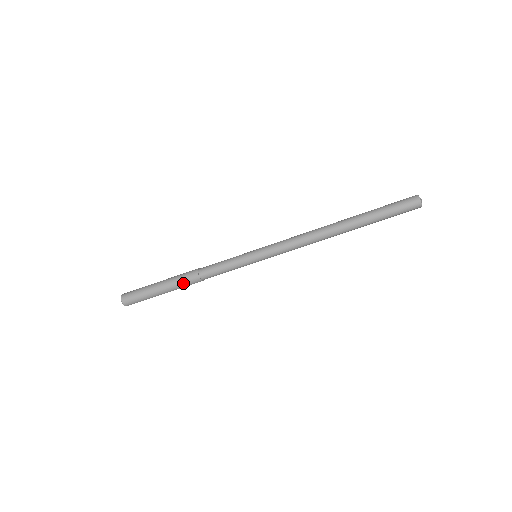
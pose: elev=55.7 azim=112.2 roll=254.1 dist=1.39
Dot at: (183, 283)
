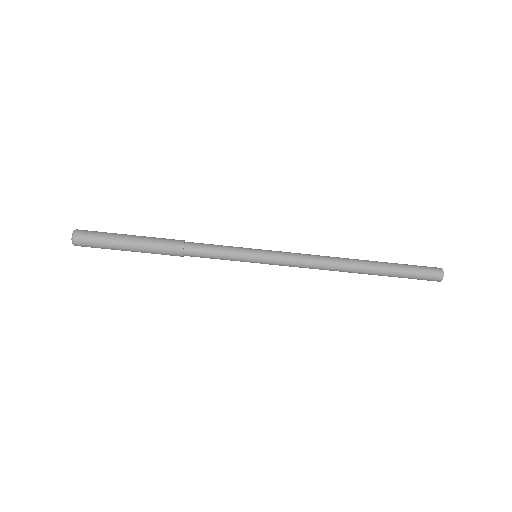
Dot at: (161, 254)
